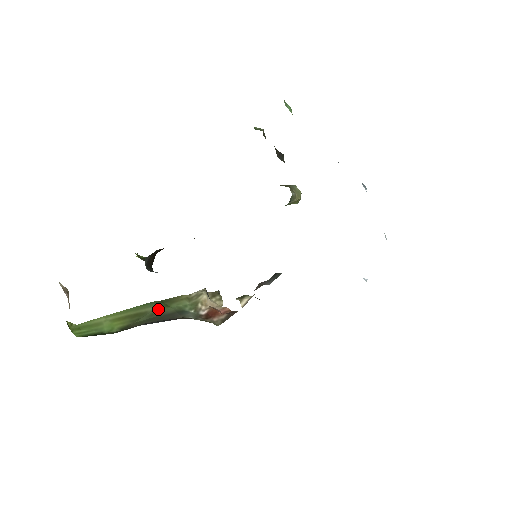
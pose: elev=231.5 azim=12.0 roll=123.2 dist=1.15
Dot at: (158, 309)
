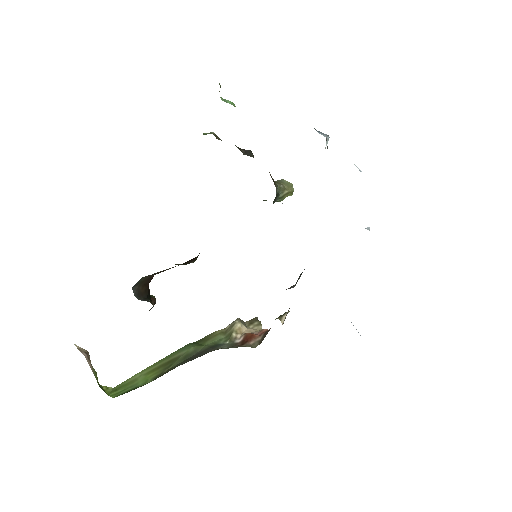
Dot at: (191, 350)
